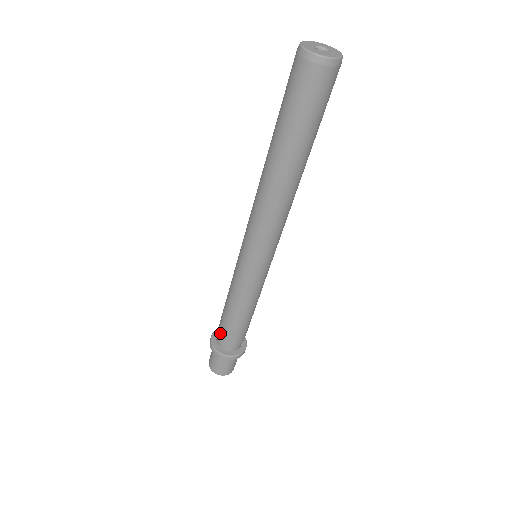
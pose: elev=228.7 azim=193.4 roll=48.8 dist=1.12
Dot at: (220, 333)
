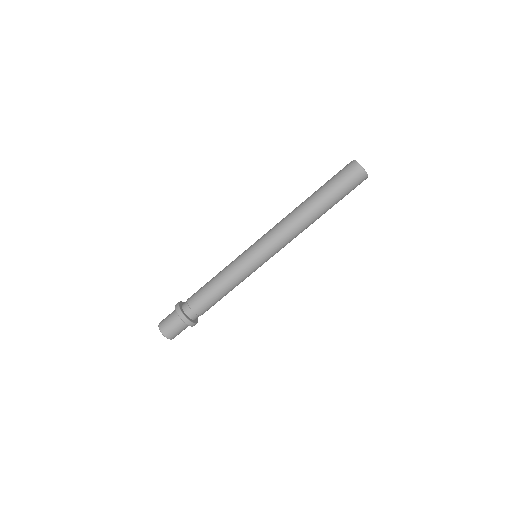
Dot at: (192, 297)
